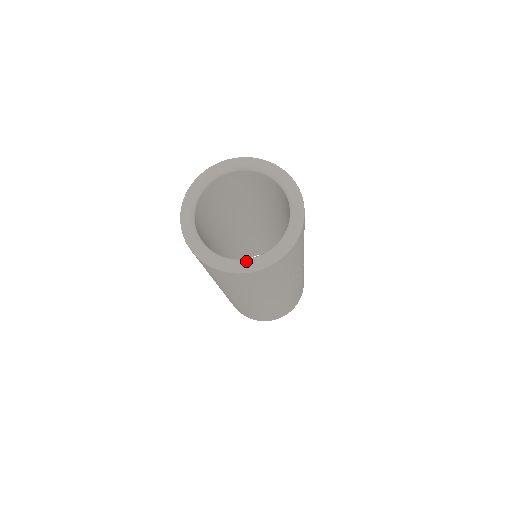
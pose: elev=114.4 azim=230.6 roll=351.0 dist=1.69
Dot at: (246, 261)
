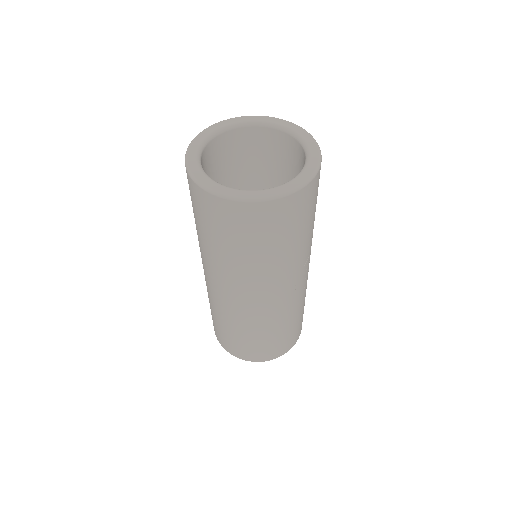
Dot at: (276, 187)
